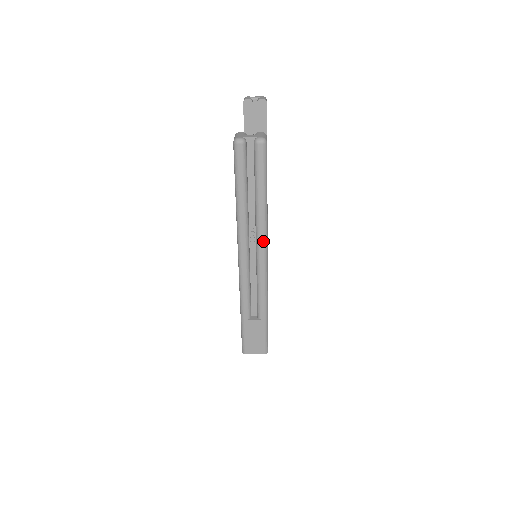
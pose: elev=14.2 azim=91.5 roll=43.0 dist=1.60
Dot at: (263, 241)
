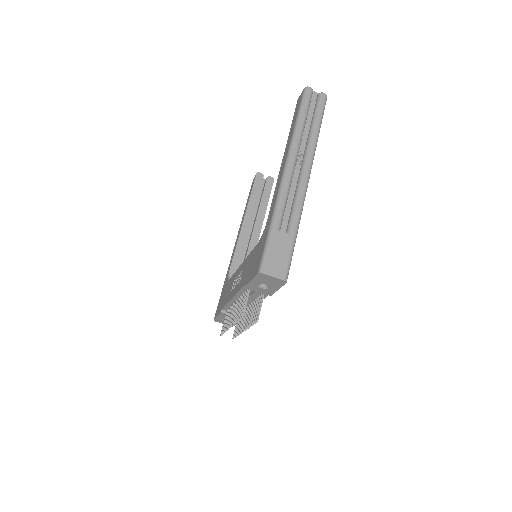
Dot at: (310, 160)
